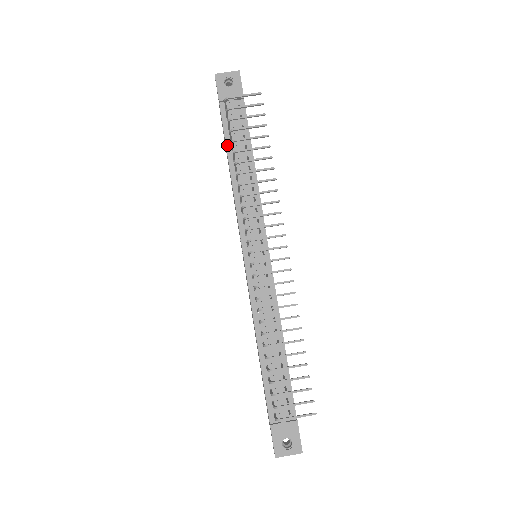
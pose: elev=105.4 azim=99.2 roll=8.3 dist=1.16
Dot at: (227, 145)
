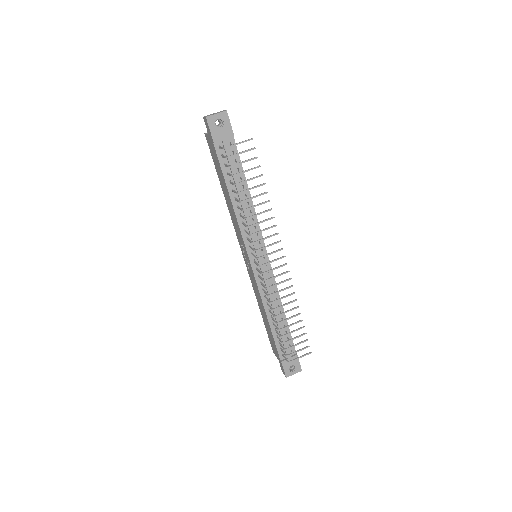
Dot at: (225, 179)
